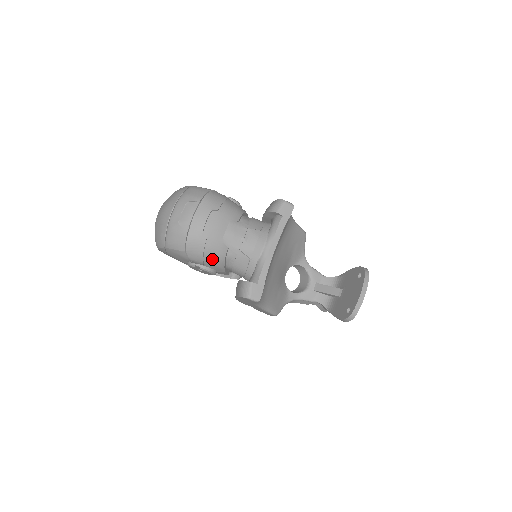
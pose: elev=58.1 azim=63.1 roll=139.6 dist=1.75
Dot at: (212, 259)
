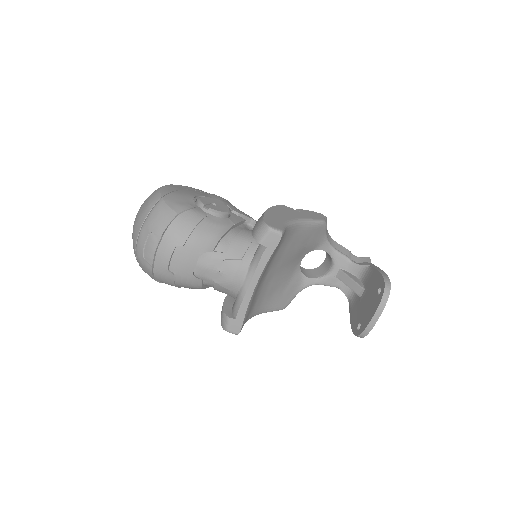
Dot at: (187, 287)
